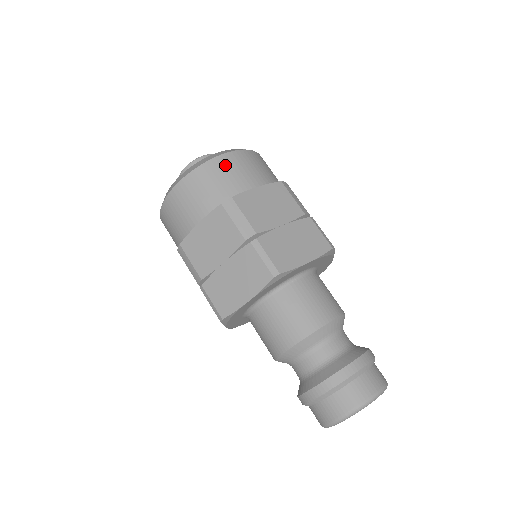
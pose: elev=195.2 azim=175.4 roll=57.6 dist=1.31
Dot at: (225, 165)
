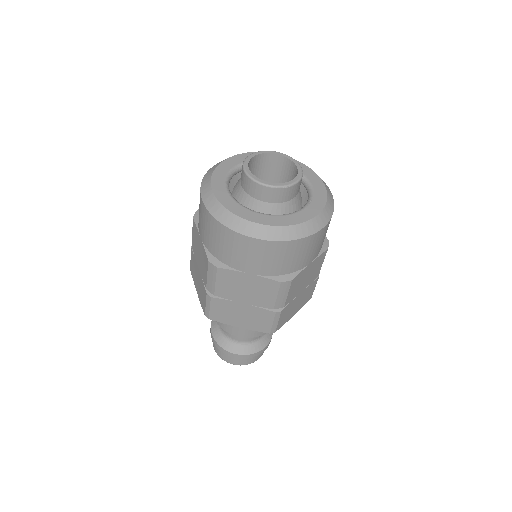
Dot at: (238, 243)
